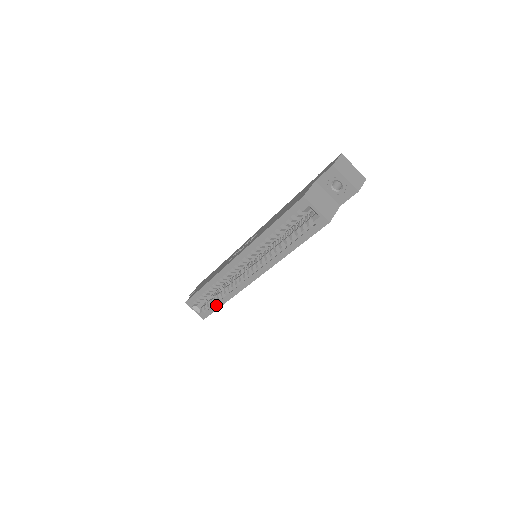
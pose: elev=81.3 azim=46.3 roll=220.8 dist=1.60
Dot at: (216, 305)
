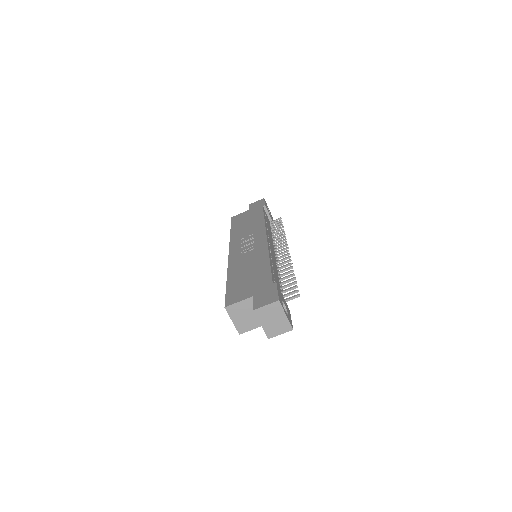
Dot at: occluded
